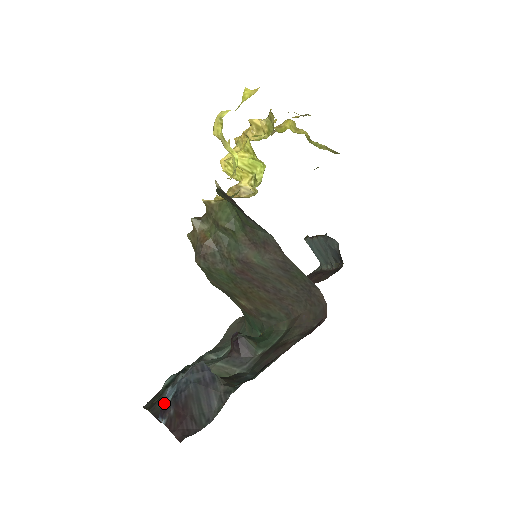
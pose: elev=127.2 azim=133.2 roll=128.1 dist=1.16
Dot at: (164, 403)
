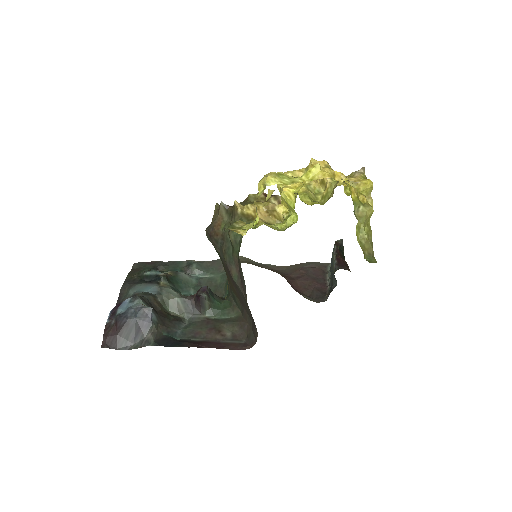
Dot at: (119, 305)
